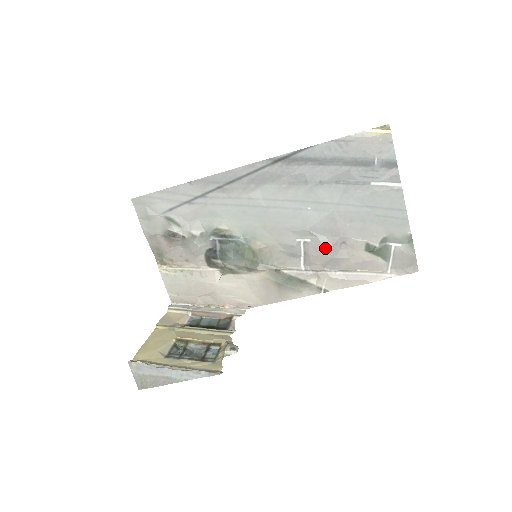
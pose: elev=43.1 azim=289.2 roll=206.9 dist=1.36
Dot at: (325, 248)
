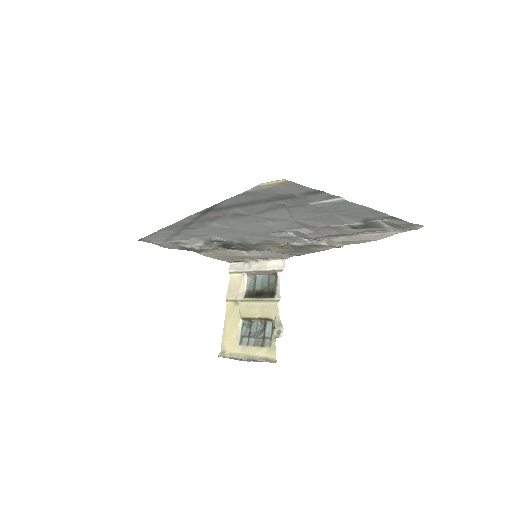
Dot at: (311, 235)
